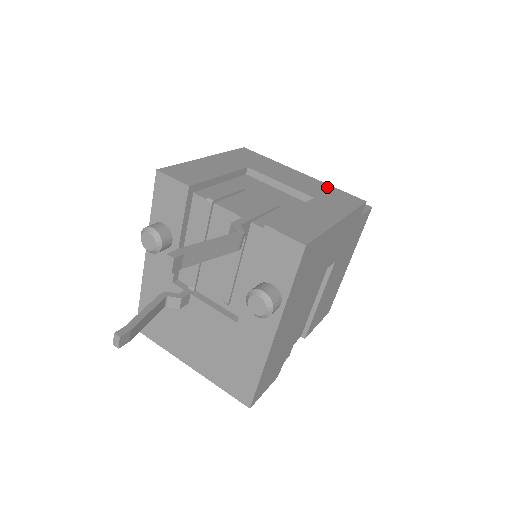
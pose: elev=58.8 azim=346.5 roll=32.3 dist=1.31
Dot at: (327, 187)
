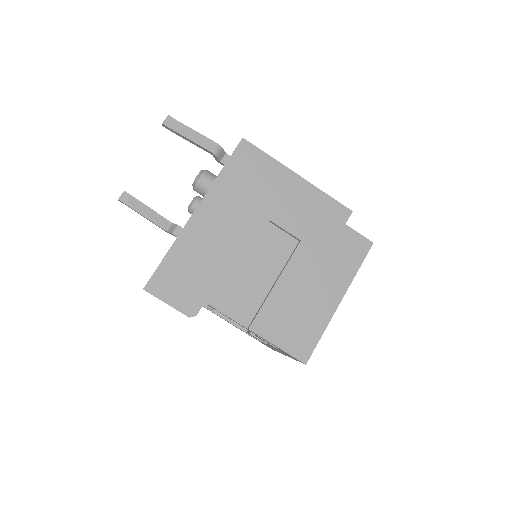
Dot at: occluded
